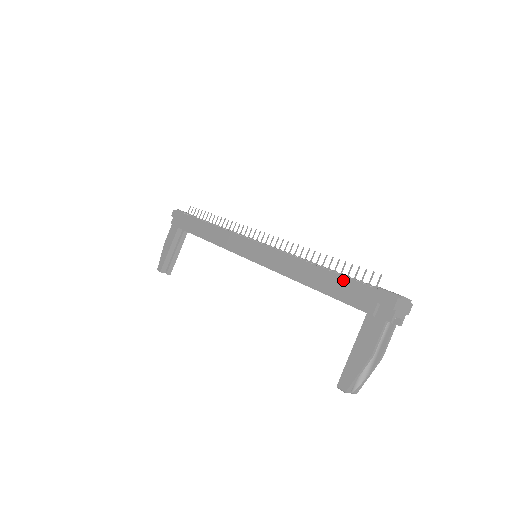
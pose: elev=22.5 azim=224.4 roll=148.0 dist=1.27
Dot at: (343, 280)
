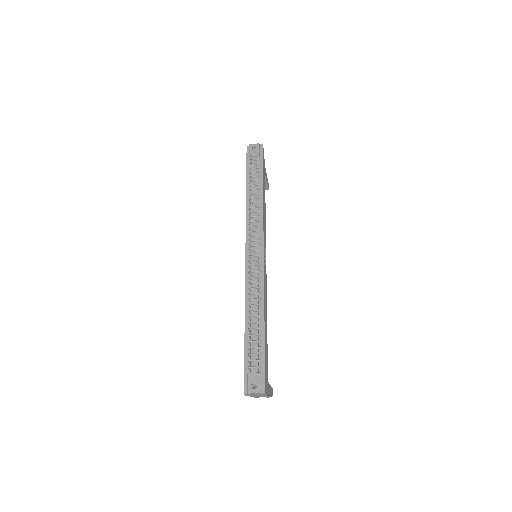
Dot at: (245, 348)
